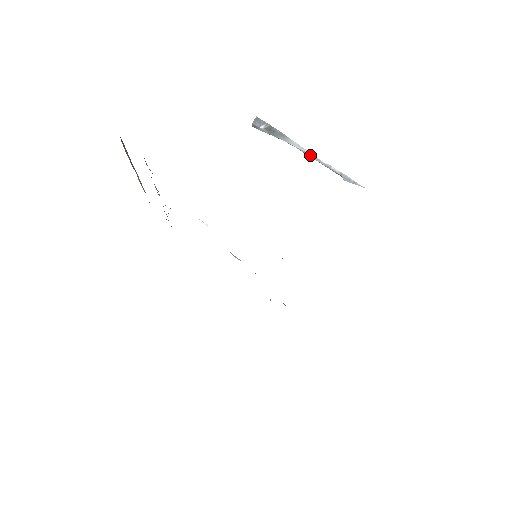
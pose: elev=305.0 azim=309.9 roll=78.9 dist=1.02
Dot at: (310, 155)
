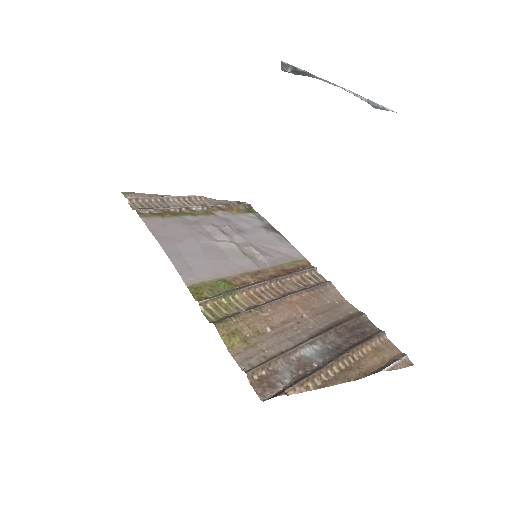
Dot at: (337, 86)
